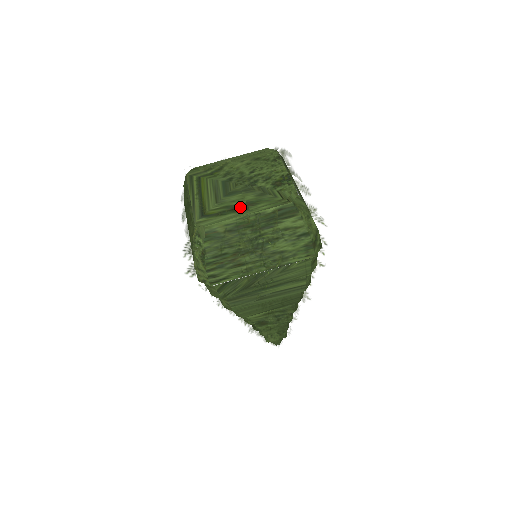
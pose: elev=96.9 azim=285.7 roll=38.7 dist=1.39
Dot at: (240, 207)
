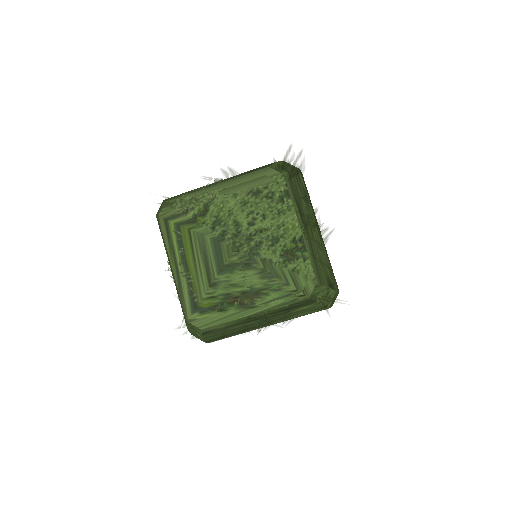
Dot at: (242, 299)
